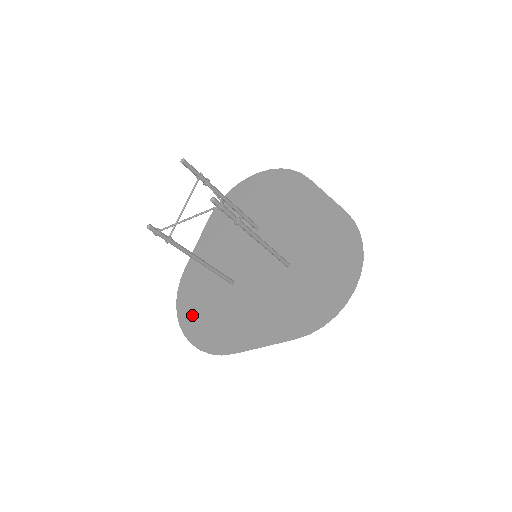
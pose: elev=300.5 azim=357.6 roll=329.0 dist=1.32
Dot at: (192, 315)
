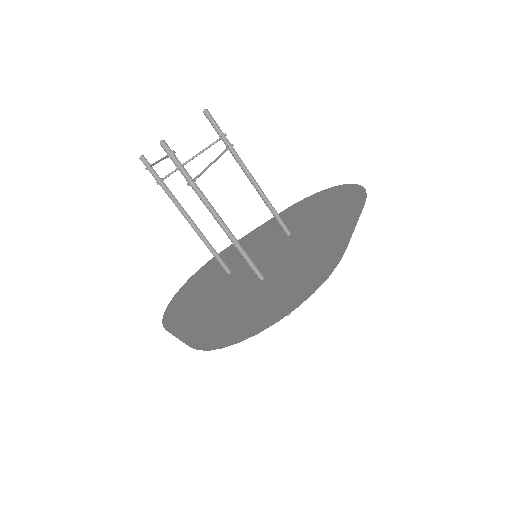
Dot at: (192, 283)
